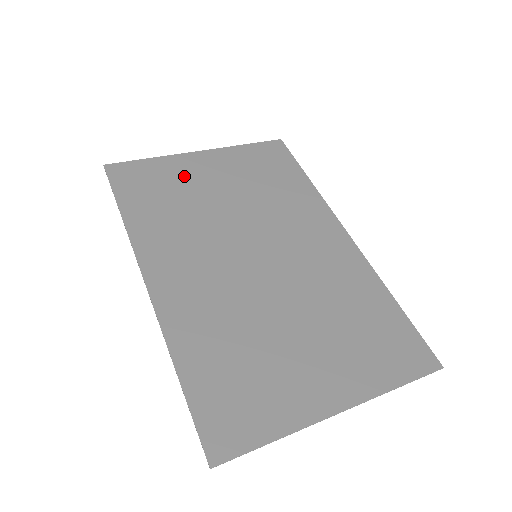
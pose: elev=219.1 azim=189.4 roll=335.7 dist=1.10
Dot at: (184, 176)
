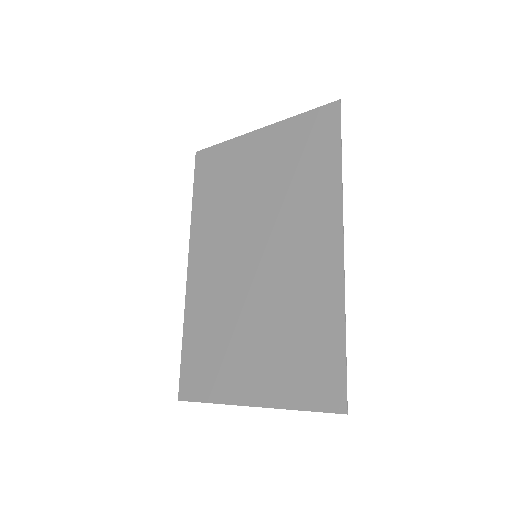
Dot at: (239, 162)
